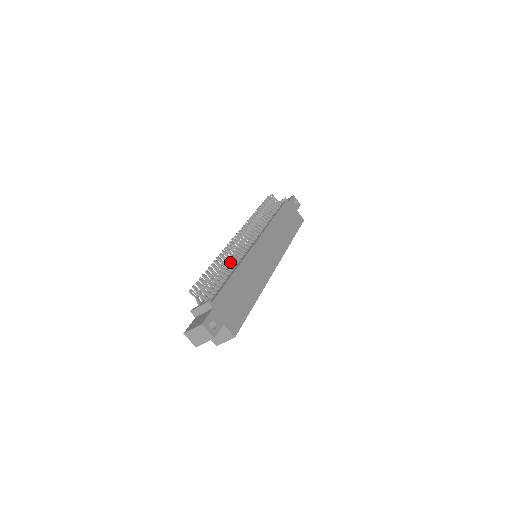
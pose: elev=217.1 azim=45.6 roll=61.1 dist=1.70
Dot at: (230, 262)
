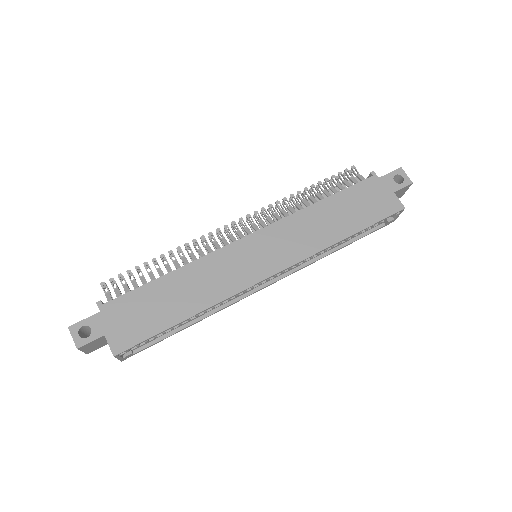
Dot at: (186, 259)
